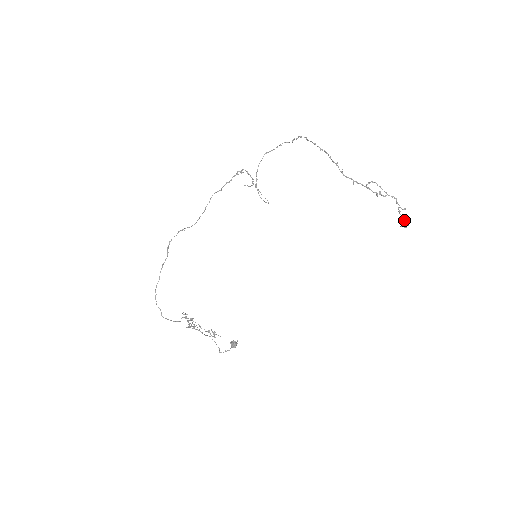
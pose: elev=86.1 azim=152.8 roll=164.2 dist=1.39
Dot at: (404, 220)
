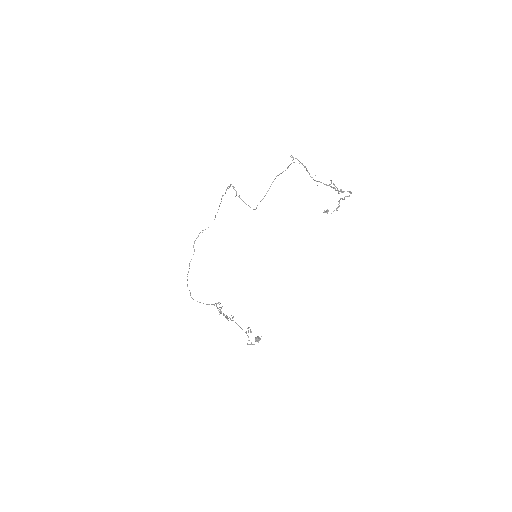
Dot at: (337, 208)
